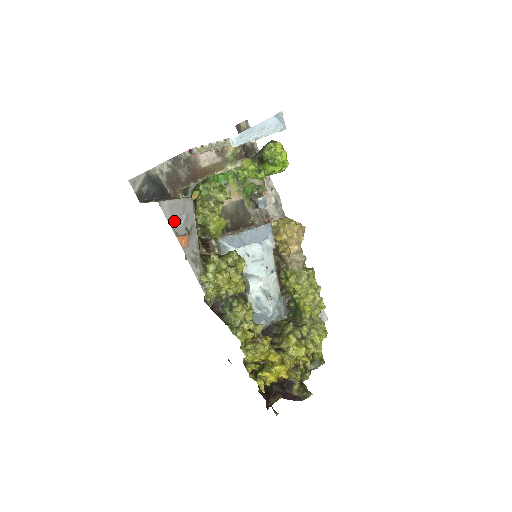
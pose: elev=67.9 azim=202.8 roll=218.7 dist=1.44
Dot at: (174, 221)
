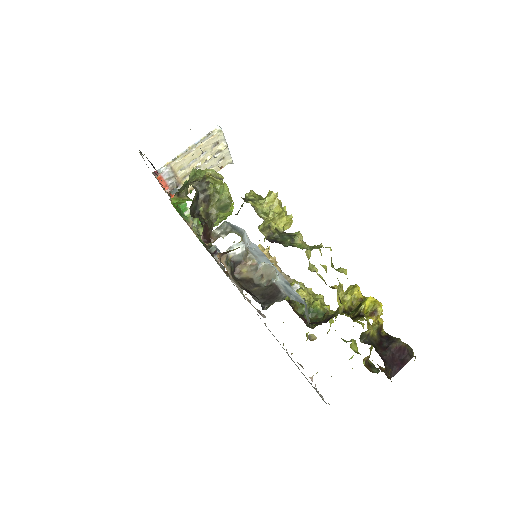
Dot at: occluded
